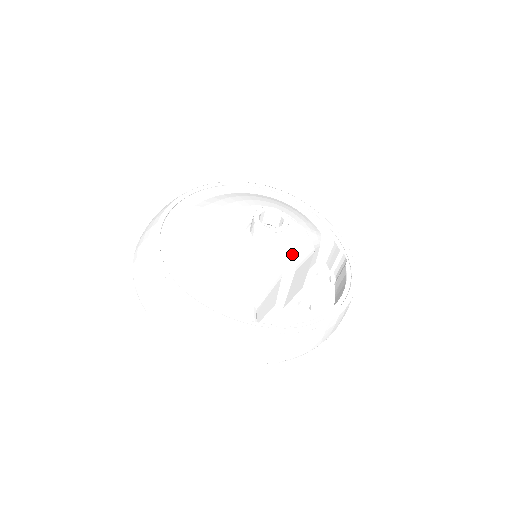
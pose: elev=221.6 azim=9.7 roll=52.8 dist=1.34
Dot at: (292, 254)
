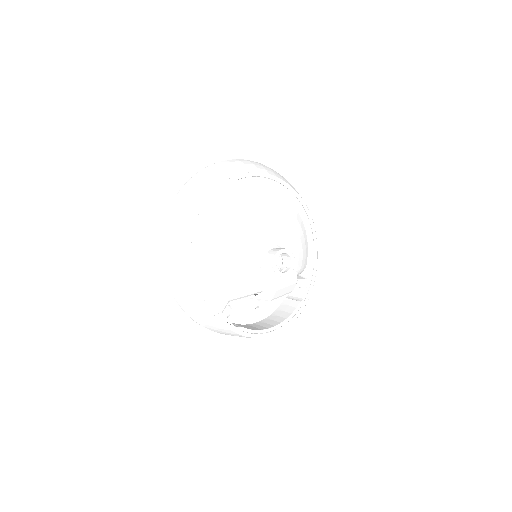
Dot at: (276, 294)
